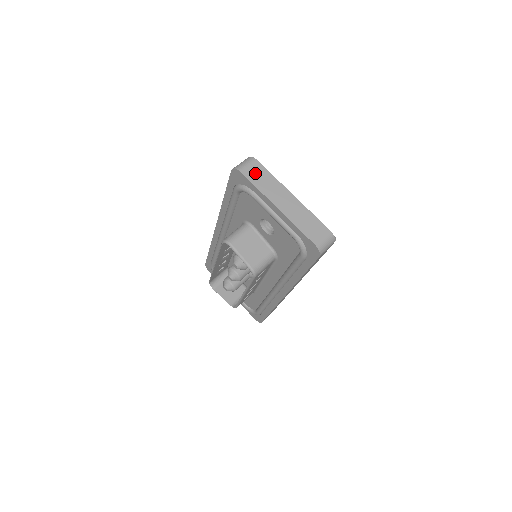
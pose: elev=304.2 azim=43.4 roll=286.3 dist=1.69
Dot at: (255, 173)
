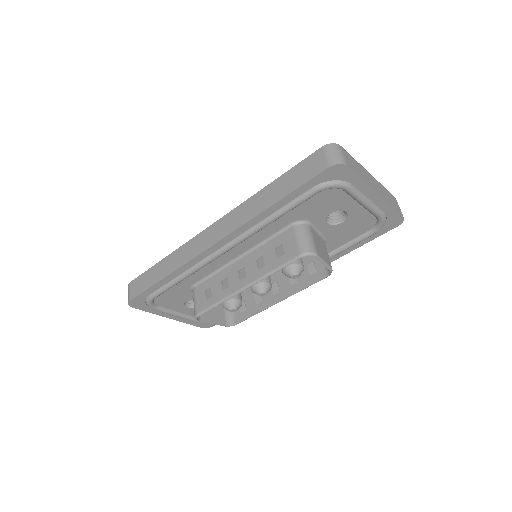
Dot at: (351, 162)
